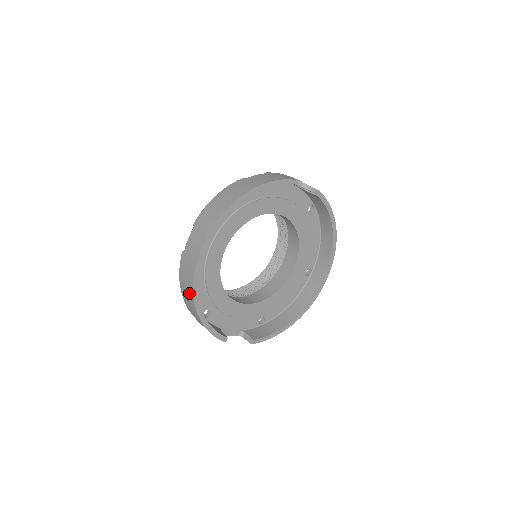
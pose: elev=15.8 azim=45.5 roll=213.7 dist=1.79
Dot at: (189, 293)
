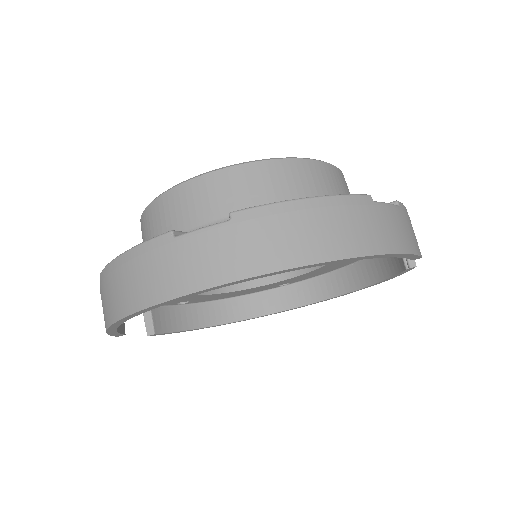
Dot at: (125, 297)
